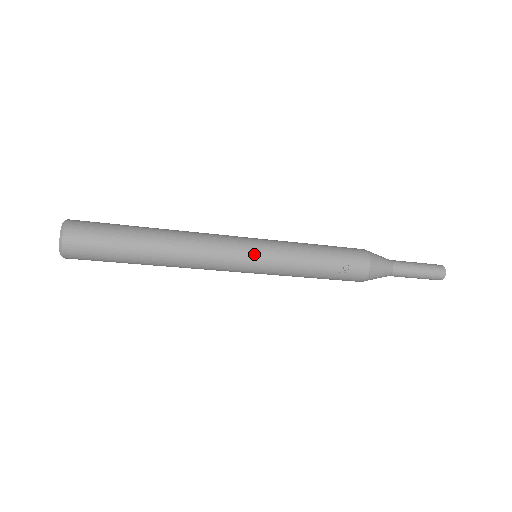
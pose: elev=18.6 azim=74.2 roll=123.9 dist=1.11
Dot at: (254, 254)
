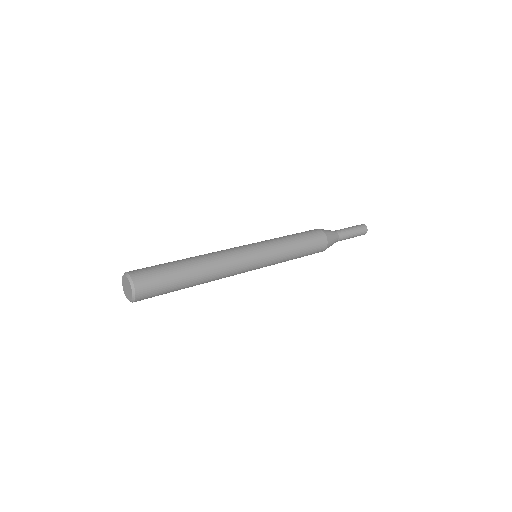
Dot at: occluded
